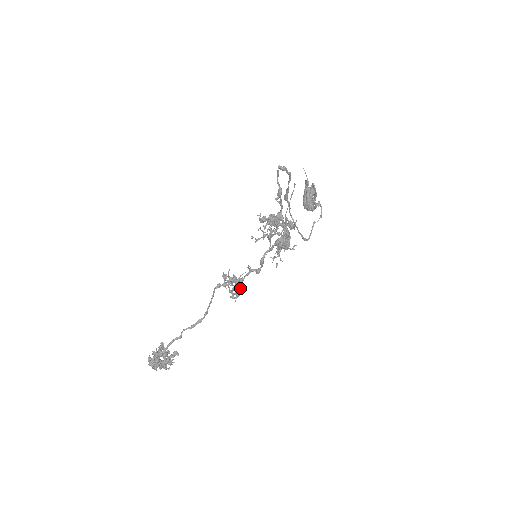
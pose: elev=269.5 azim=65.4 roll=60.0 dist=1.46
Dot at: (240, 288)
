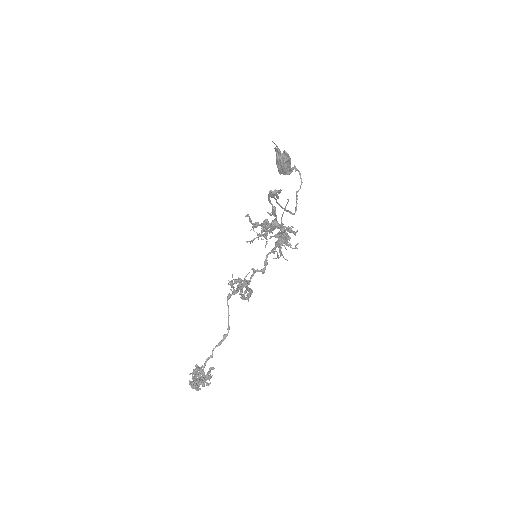
Dot at: (250, 291)
